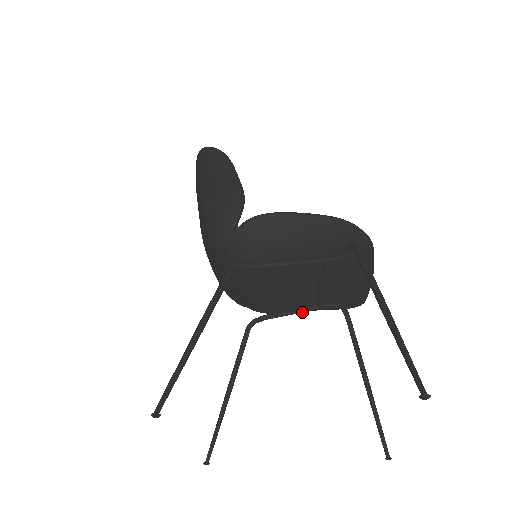
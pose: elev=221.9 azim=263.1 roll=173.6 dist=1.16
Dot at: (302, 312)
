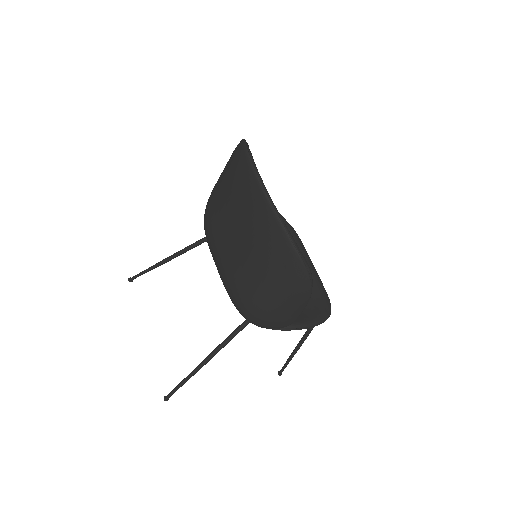
Dot at: occluded
